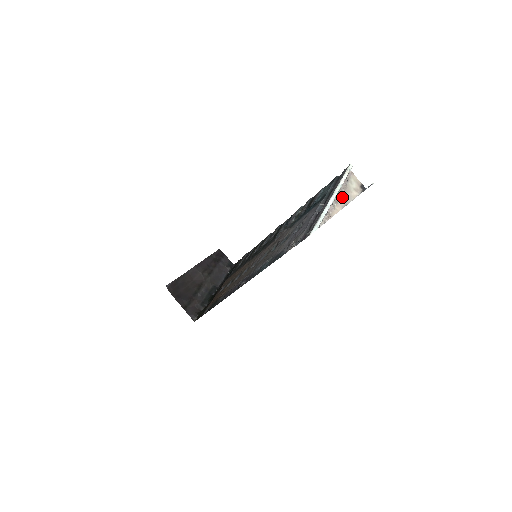
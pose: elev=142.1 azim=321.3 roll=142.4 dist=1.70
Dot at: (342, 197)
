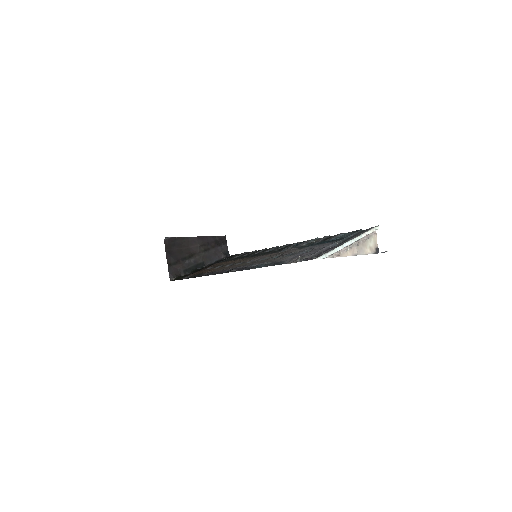
Dot at: (357, 247)
